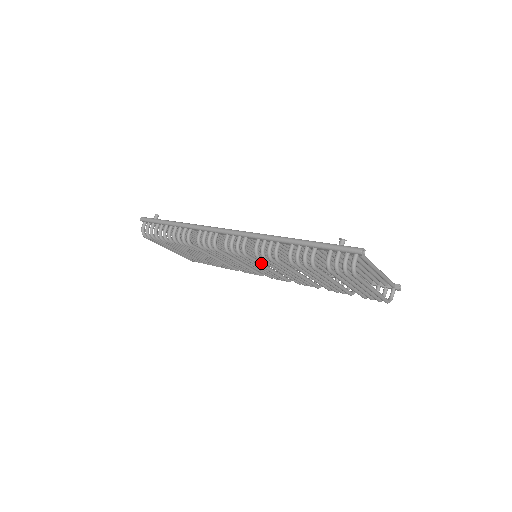
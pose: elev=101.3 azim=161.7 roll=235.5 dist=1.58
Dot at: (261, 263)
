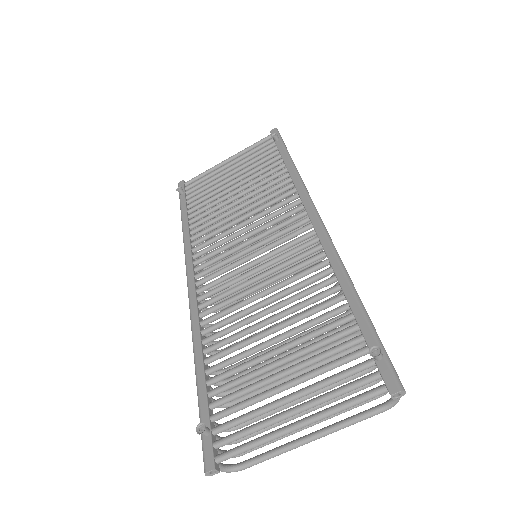
Dot at: (247, 296)
